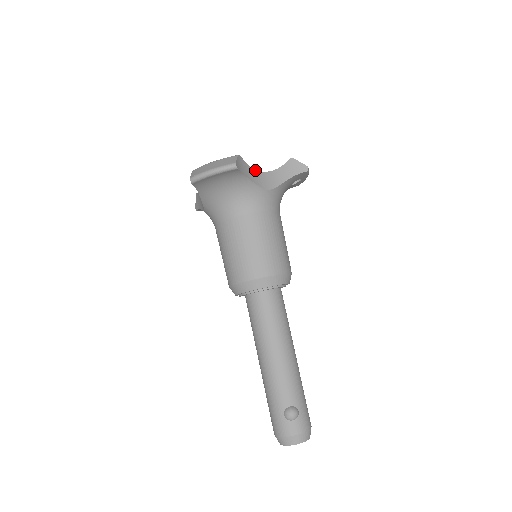
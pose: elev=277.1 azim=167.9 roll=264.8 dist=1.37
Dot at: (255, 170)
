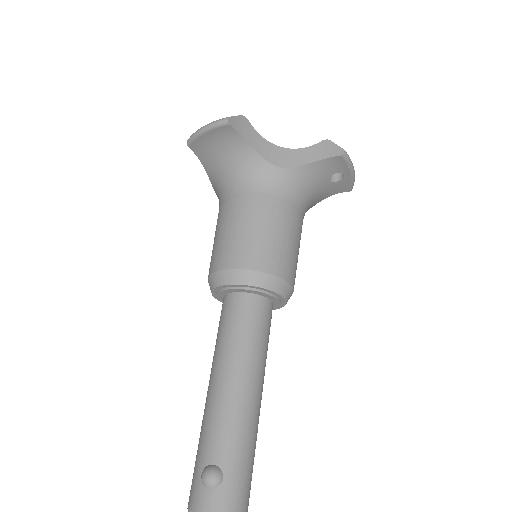
Dot at: (267, 141)
